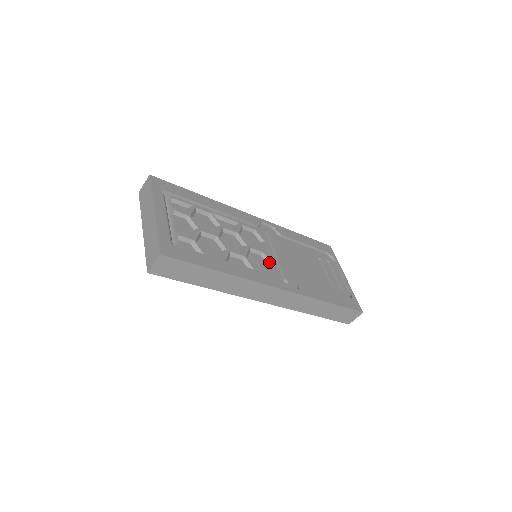
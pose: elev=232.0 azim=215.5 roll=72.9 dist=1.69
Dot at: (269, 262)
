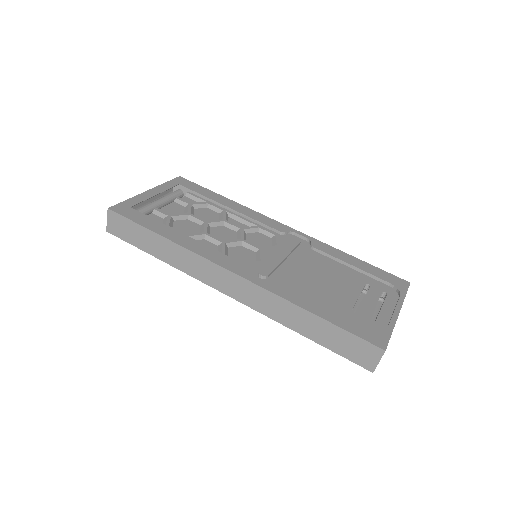
Dot at: (259, 258)
